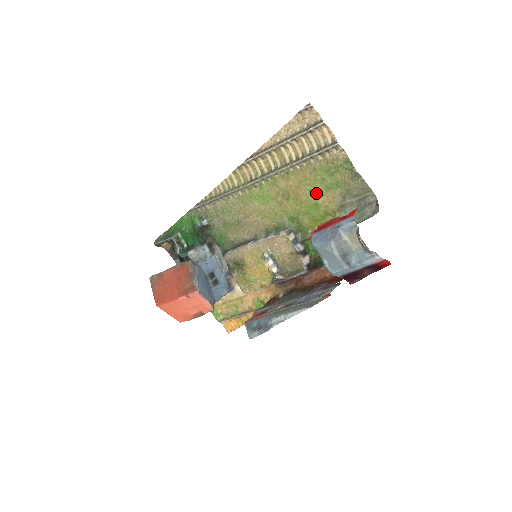
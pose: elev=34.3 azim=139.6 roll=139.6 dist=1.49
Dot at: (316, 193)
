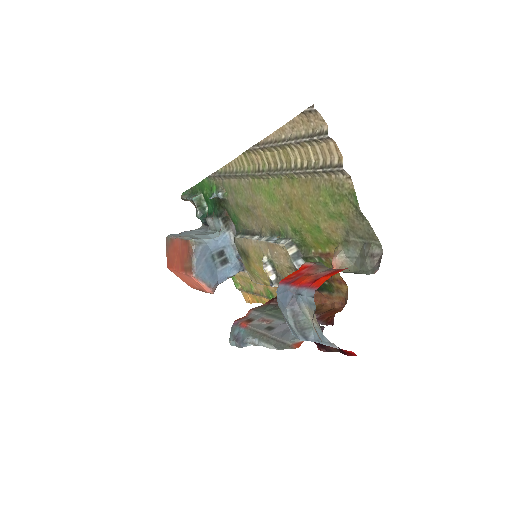
Dot at: (318, 215)
